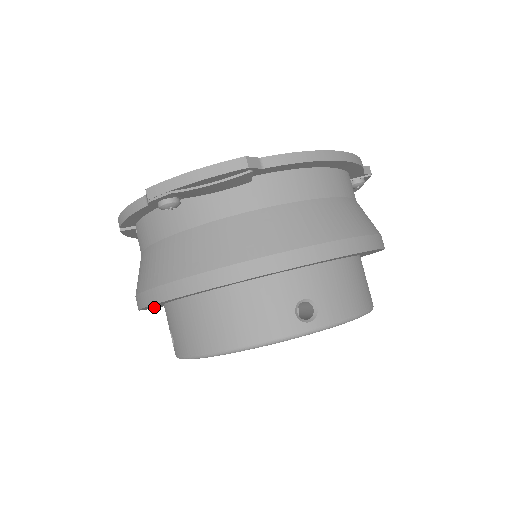
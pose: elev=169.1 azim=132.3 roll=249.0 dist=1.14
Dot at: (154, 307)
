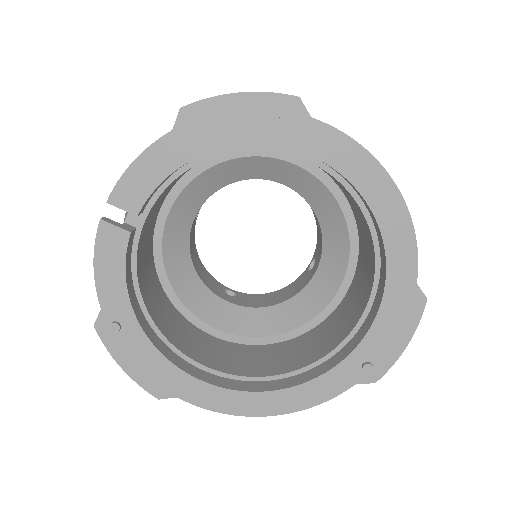
Dot at: occluded
